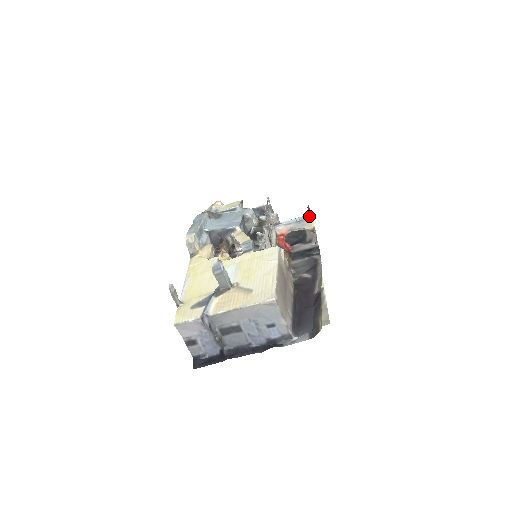
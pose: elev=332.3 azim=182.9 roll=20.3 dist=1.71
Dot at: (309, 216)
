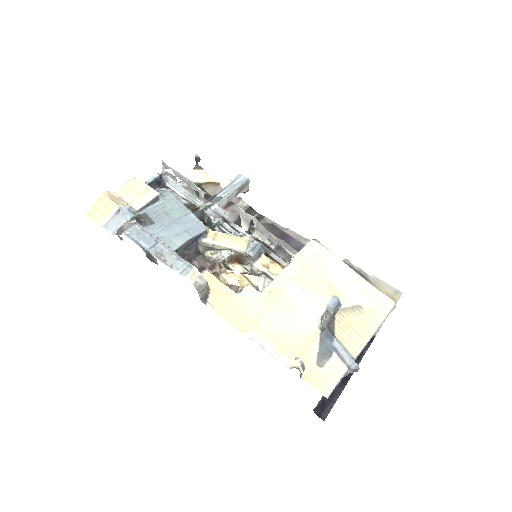
Dot at: (196, 168)
